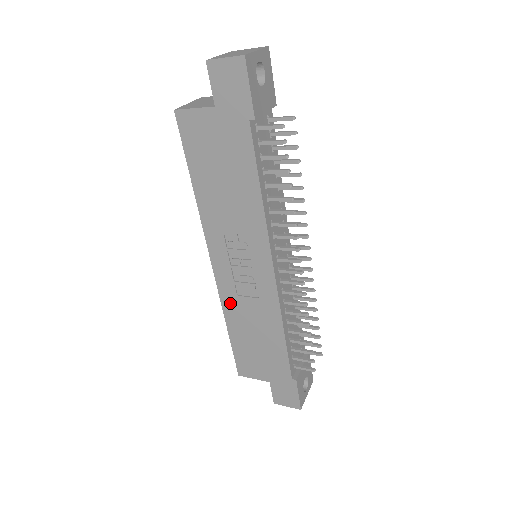
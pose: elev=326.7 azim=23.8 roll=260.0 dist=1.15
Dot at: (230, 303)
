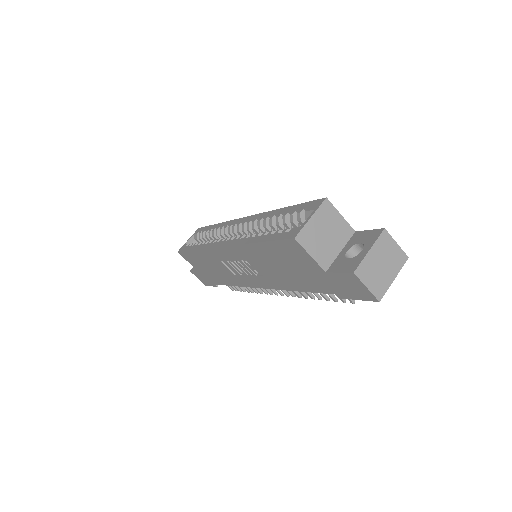
Dot at: (211, 255)
